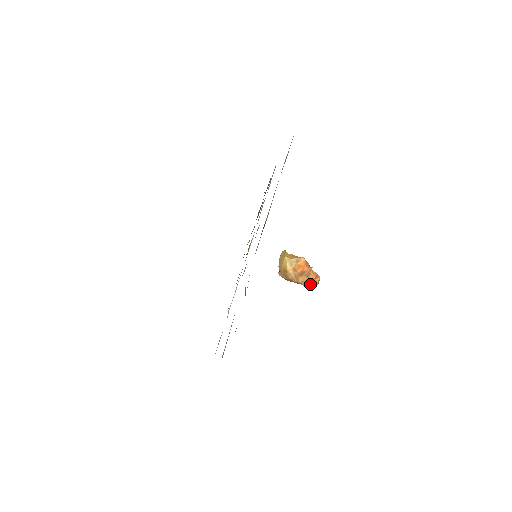
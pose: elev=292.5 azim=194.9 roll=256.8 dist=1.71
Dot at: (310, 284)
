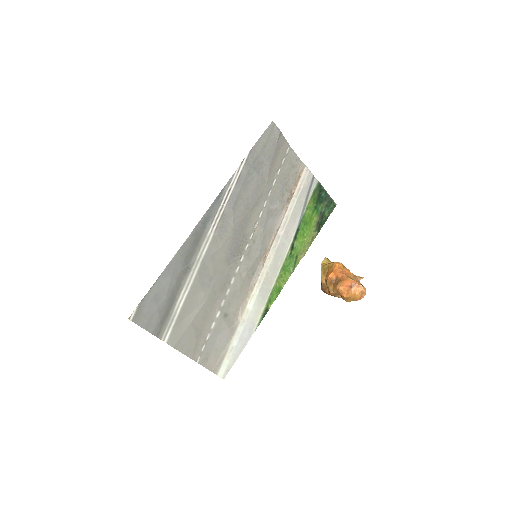
Dot at: (341, 294)
